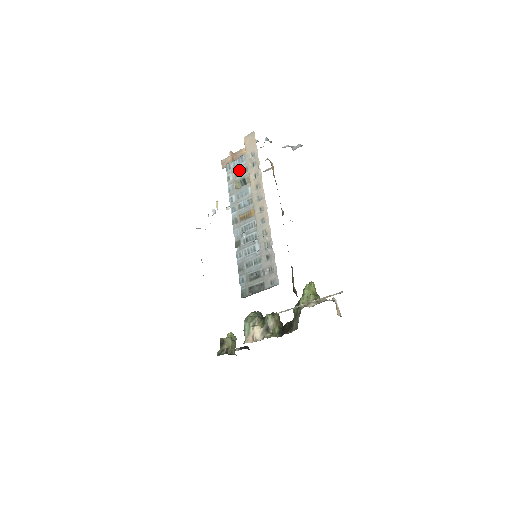
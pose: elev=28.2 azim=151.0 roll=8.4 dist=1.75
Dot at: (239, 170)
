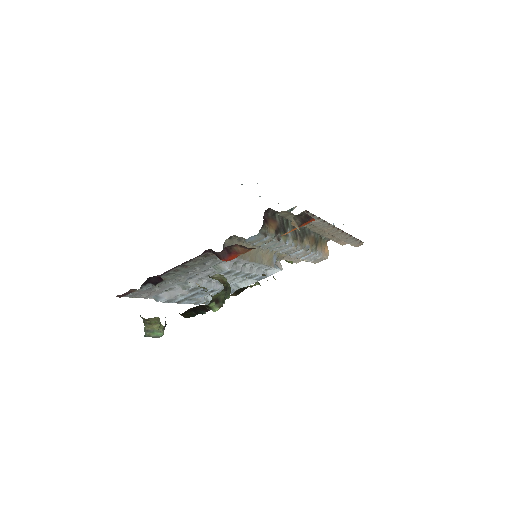
Dot at: occluded
